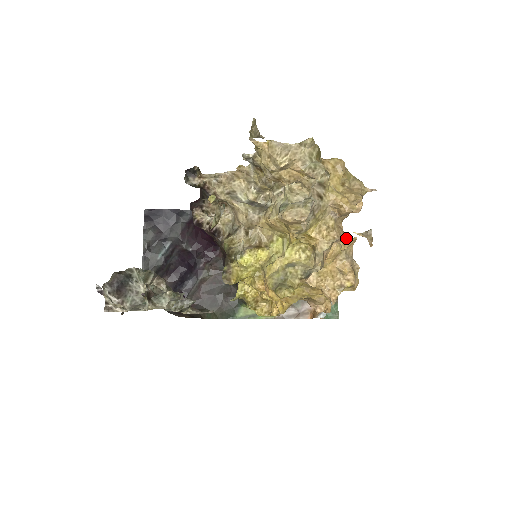
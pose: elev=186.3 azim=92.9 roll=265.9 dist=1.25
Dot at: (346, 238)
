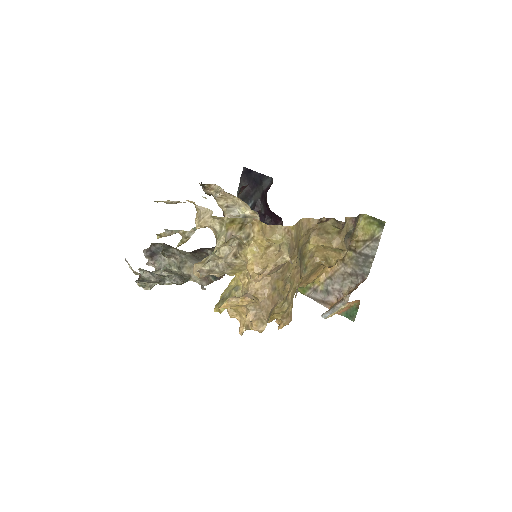
Dot at: (246, 297)
